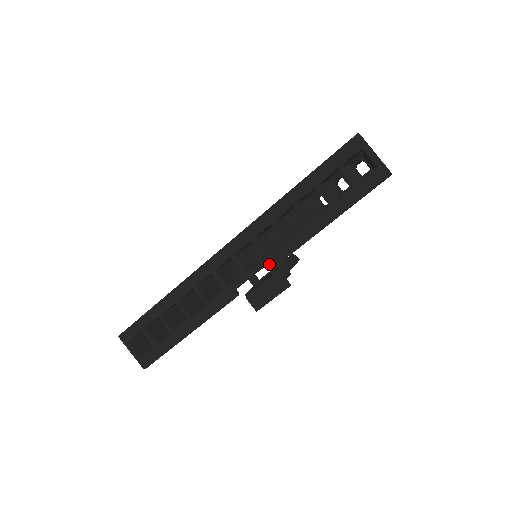
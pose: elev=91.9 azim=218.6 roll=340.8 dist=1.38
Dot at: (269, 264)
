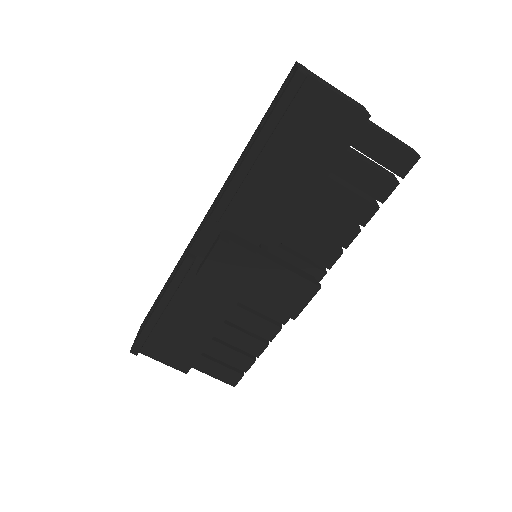
Dot at: (211, 213)
